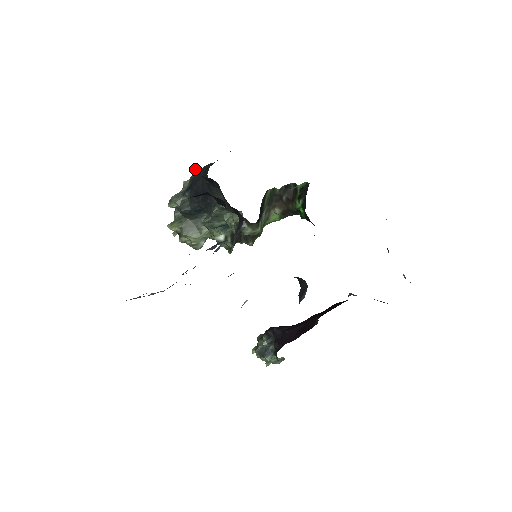
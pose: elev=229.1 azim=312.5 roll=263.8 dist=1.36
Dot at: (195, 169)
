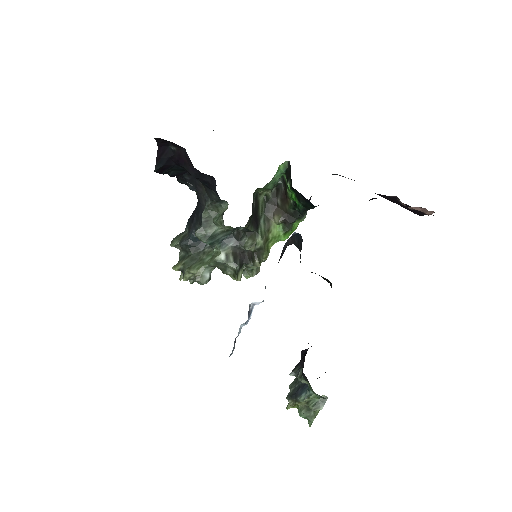
Dot at: (181, 181)
